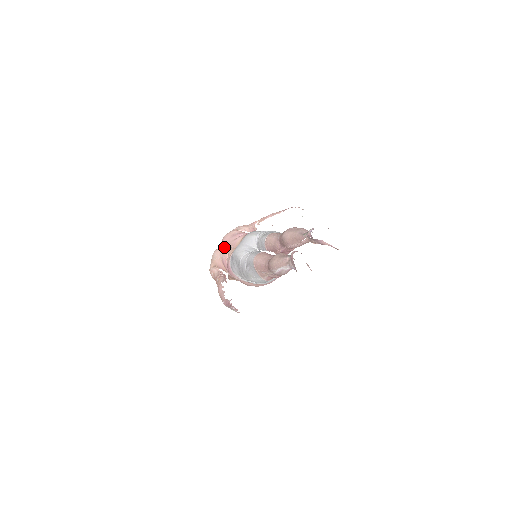
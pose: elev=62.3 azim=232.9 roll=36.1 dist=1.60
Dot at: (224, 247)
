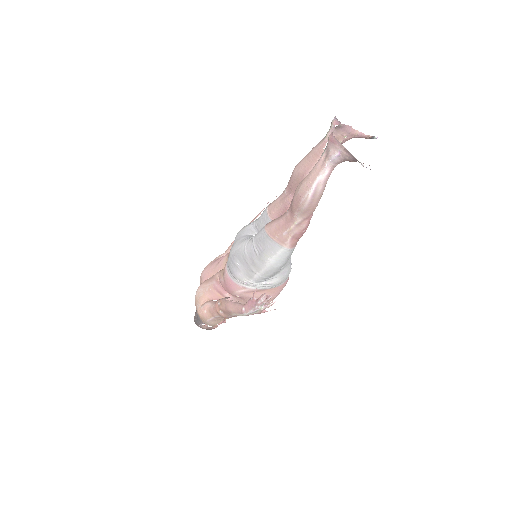
Dot at: (208, 278)
